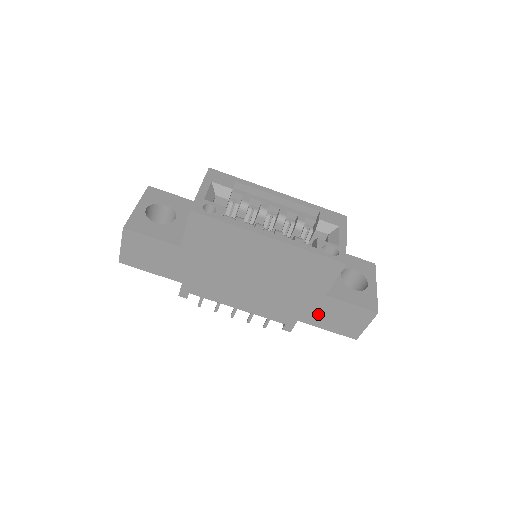
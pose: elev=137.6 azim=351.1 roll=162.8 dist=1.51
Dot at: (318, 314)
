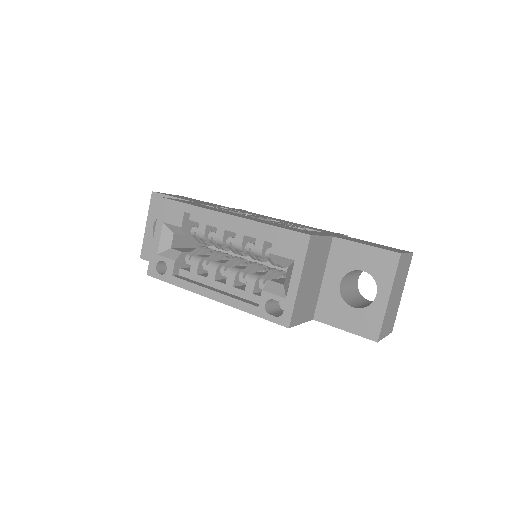
Dot at: occluded
